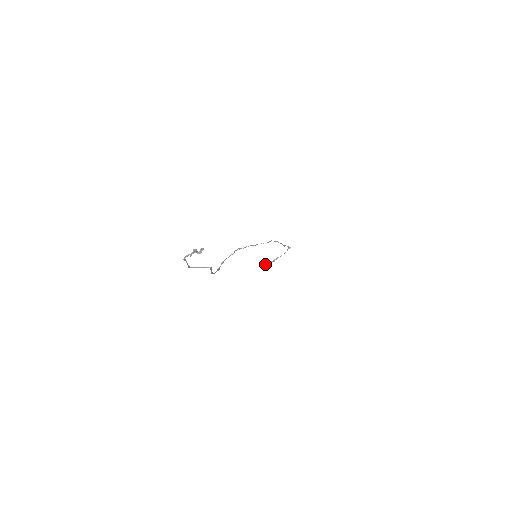
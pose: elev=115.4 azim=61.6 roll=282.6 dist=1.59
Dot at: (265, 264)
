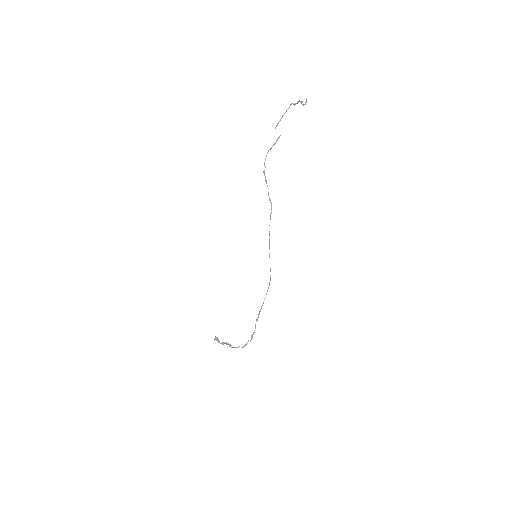
Dot at: occluded
